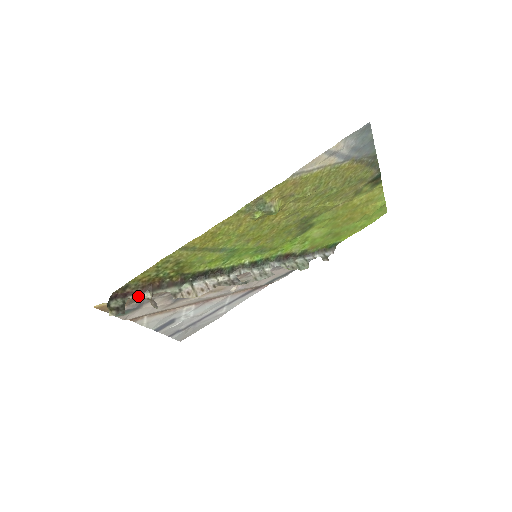
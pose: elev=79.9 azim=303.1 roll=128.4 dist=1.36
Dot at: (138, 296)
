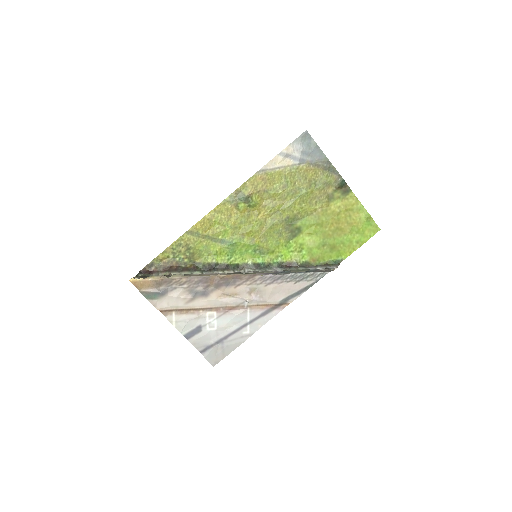
Dot at: (160, 274)
